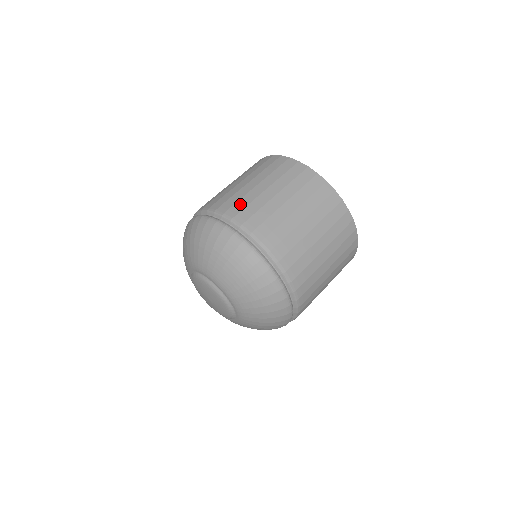
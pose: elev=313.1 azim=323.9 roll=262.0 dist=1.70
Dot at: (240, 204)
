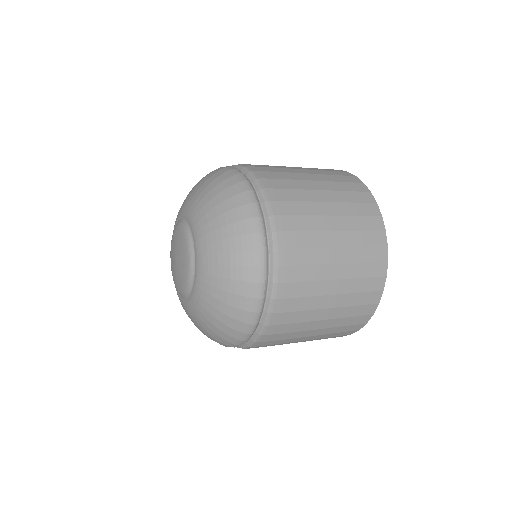
Dot at: (270, 168)
